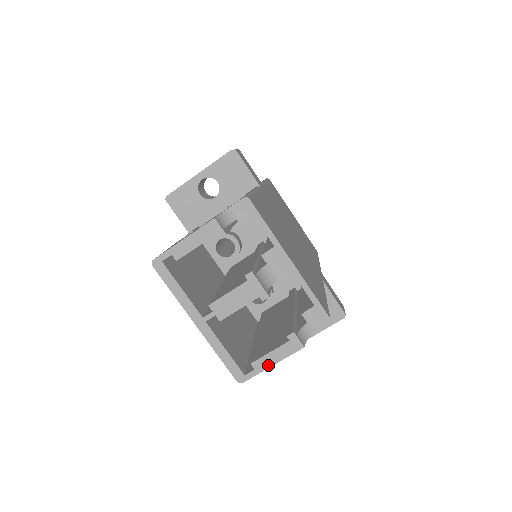
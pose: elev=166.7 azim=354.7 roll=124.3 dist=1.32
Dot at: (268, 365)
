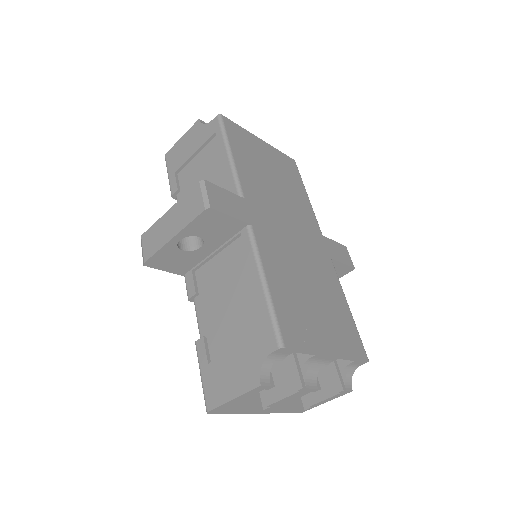
Dot at: (323, 403)
